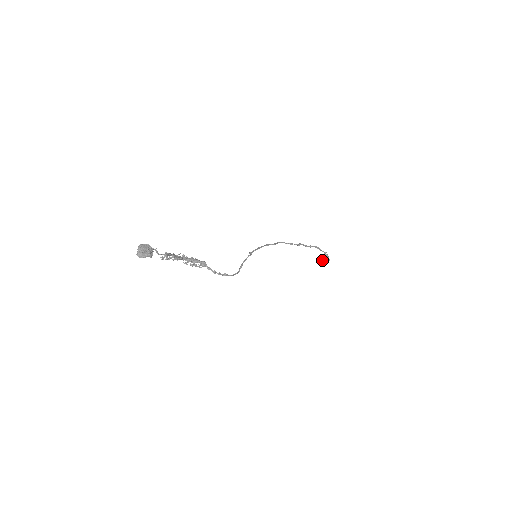
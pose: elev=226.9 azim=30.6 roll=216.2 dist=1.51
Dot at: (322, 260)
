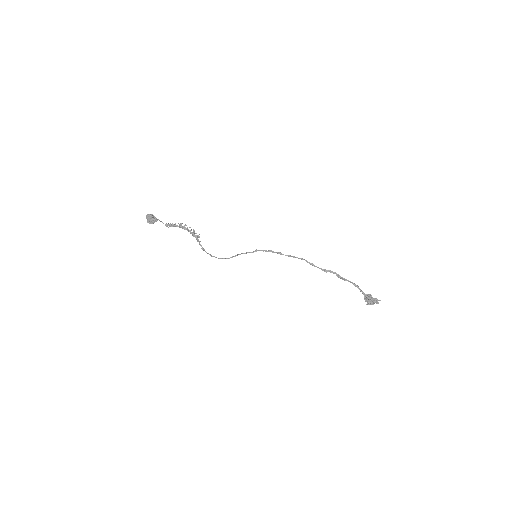
Dot at: occluded
